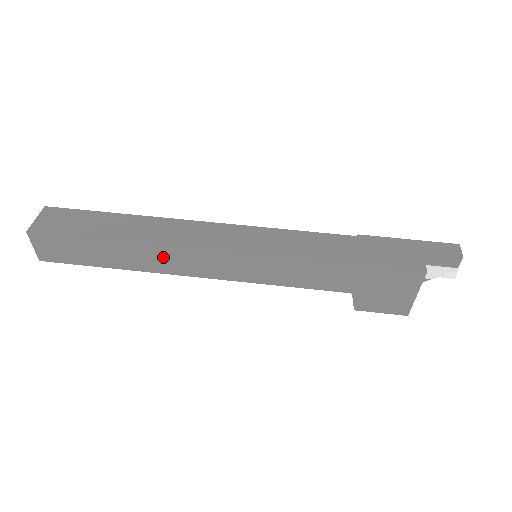
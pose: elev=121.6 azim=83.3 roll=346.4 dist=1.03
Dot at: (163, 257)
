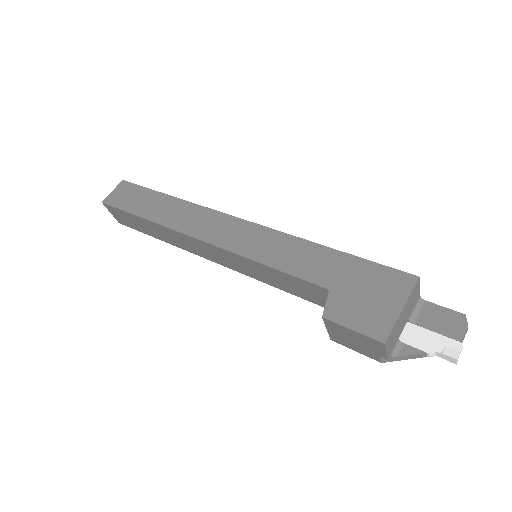
Dot at: (190, 215)
